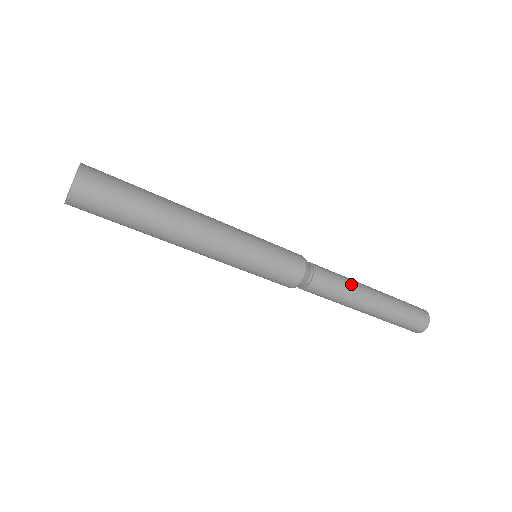
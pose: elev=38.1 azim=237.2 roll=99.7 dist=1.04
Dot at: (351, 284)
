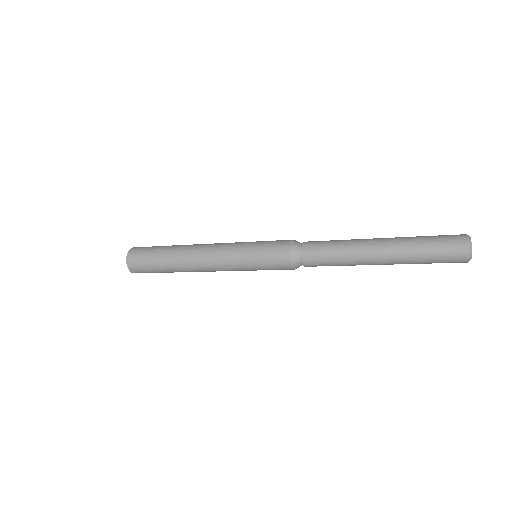
Dot at: (345, 244)
